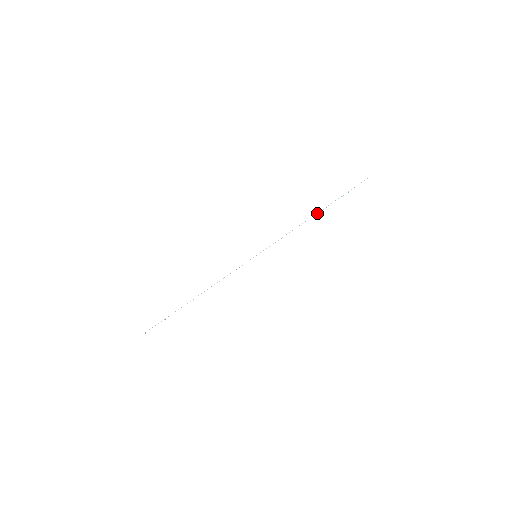
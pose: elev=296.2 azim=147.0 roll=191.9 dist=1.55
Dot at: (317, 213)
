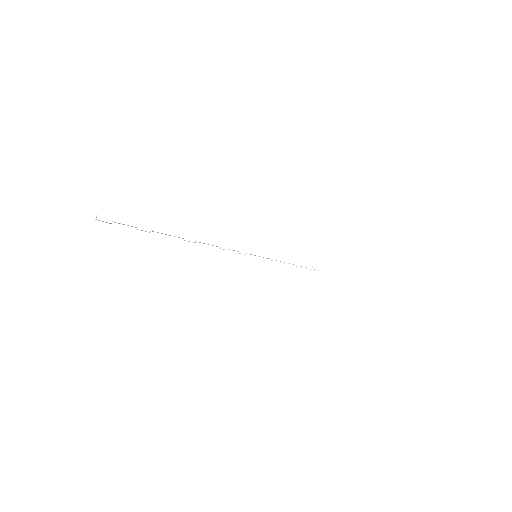
Dot at: occluded
